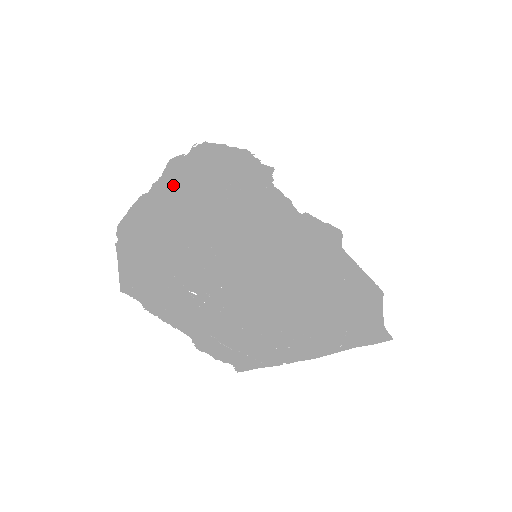
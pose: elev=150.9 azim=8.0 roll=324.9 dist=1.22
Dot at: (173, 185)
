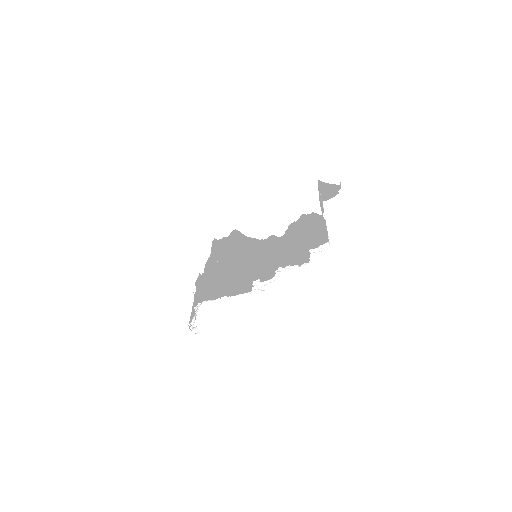
Dot at: occluded
